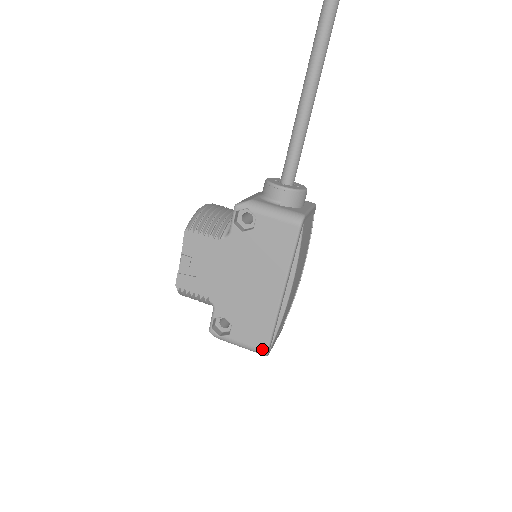
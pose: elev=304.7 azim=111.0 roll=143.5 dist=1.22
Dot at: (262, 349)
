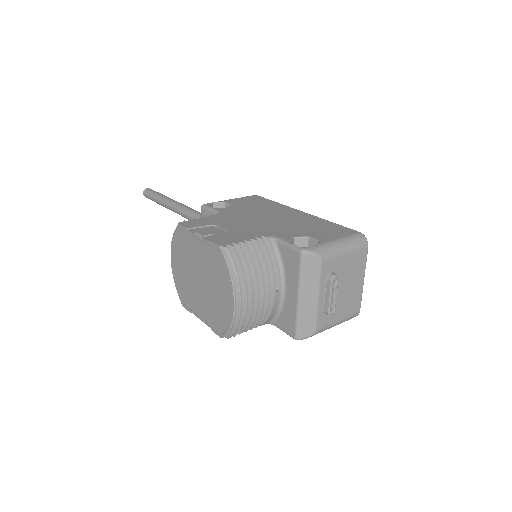
Dot at: (354, 233)
